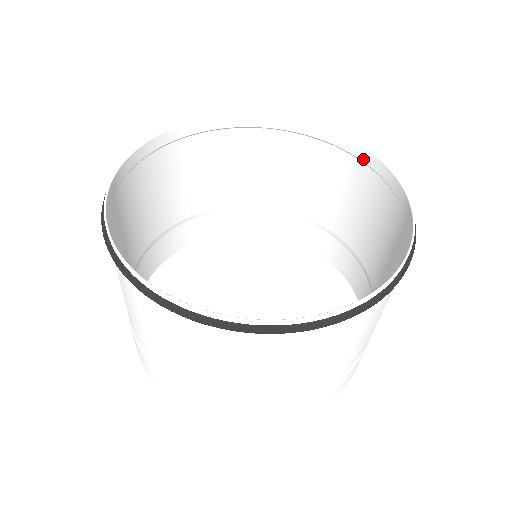
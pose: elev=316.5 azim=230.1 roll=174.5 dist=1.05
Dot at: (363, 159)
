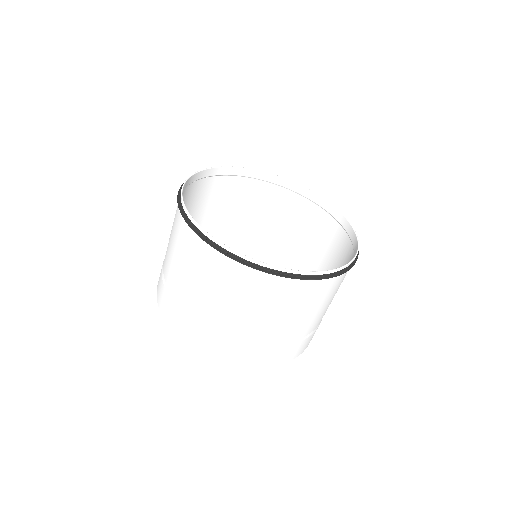
Dot at: (345, 227)
